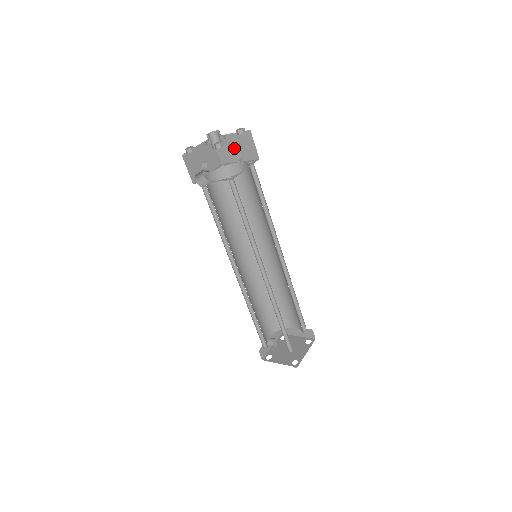
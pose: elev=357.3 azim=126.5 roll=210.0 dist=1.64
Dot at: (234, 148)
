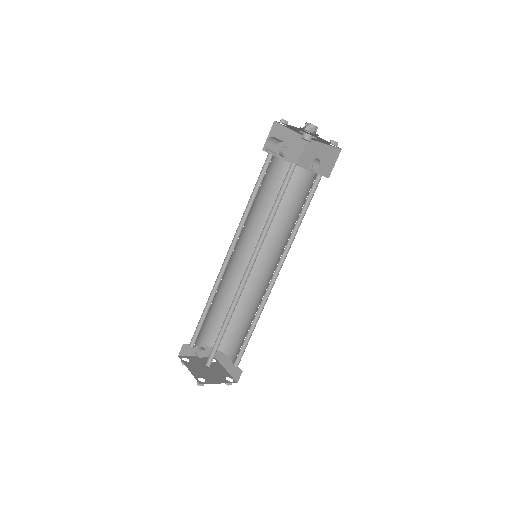
Dot at: (317, 157)
